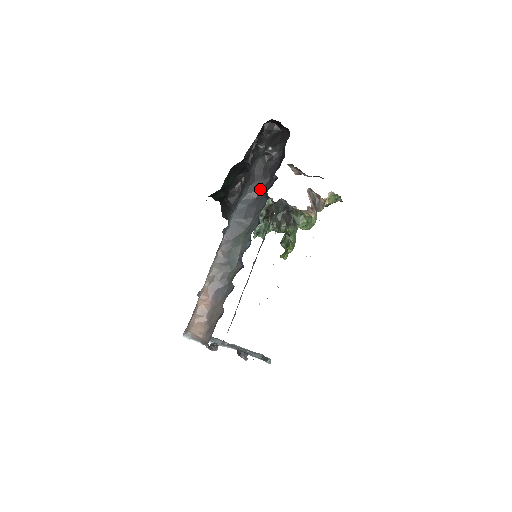
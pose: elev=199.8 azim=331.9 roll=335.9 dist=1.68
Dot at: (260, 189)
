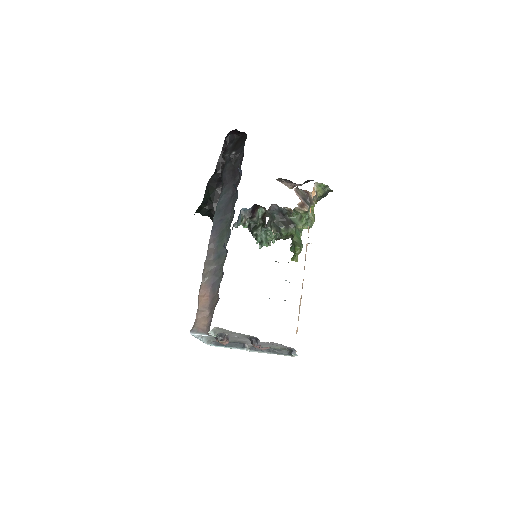
Dot at: (233, 188)
